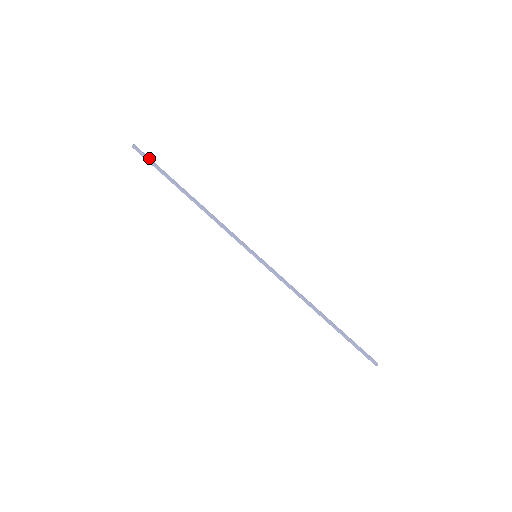
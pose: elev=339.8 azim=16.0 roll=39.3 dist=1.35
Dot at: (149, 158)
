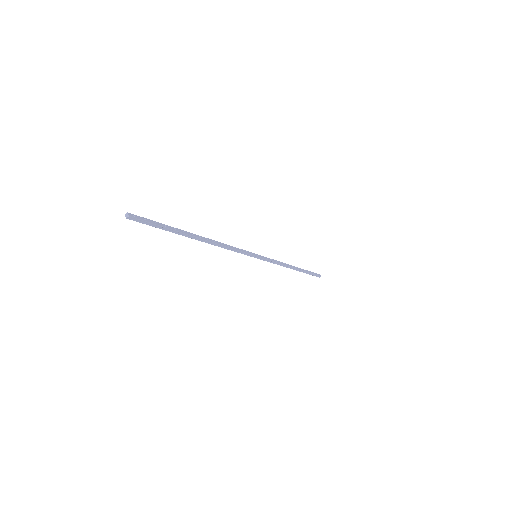
Dot at: (150, 221)
